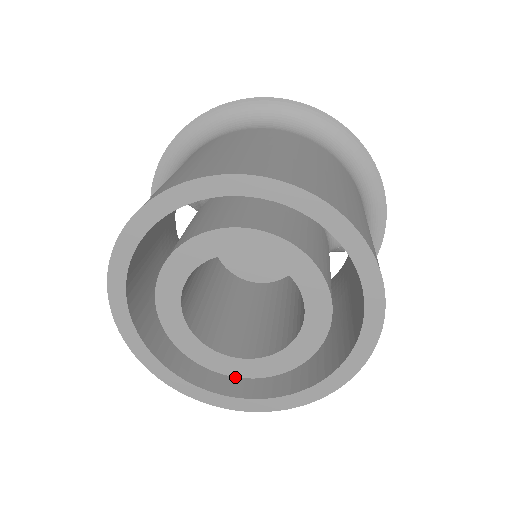
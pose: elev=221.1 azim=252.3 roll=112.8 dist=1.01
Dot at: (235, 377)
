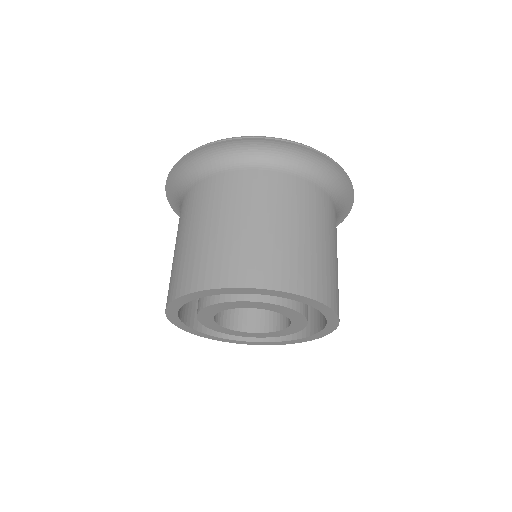
Dot at: occluded
